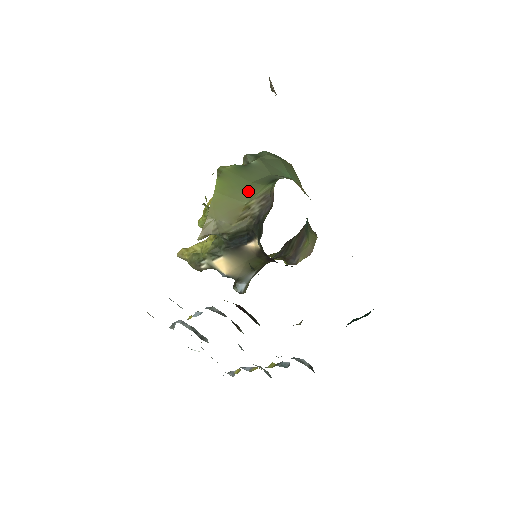
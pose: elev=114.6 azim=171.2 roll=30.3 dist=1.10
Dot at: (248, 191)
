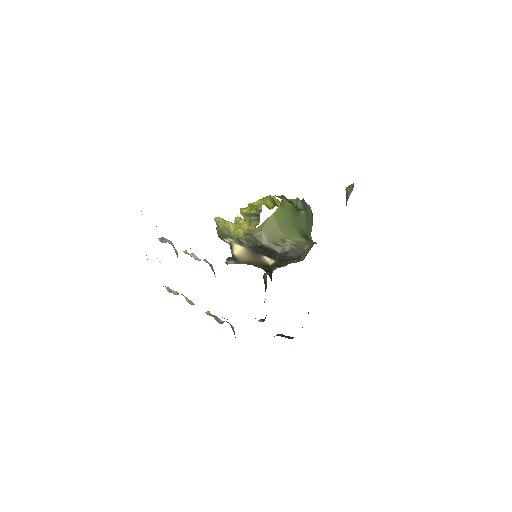
Dot at: (290, 230)
